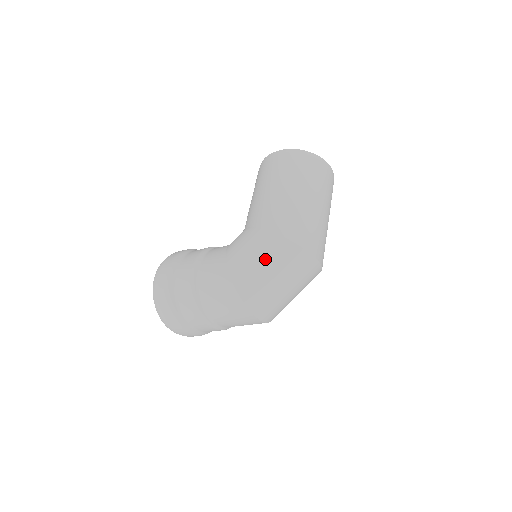
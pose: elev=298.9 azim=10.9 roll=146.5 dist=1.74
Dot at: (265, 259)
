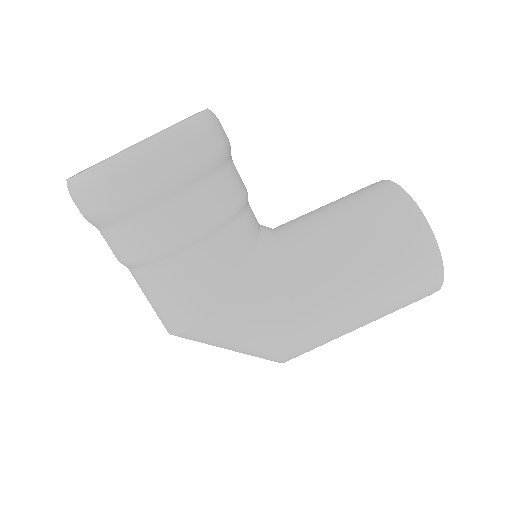
Dot at: (247, 347)
